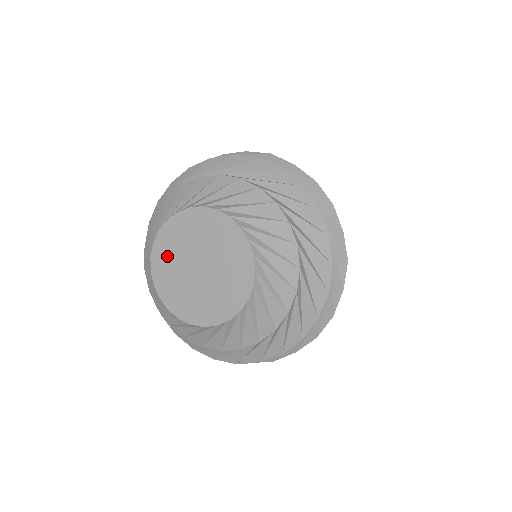
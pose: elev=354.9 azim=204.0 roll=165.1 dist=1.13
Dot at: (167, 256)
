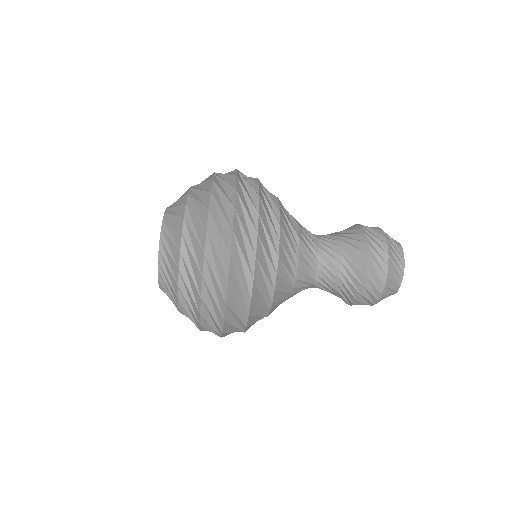
Dot at: occluded
